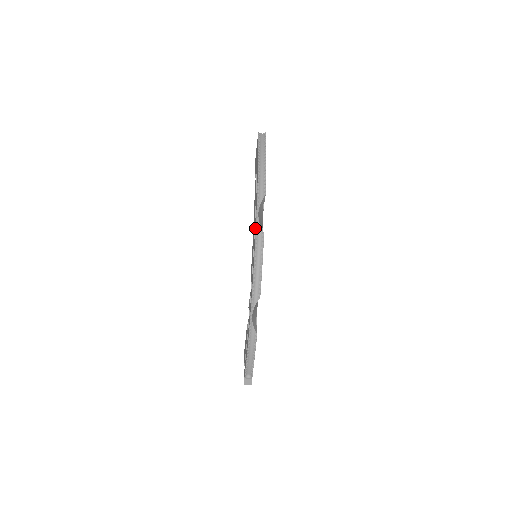
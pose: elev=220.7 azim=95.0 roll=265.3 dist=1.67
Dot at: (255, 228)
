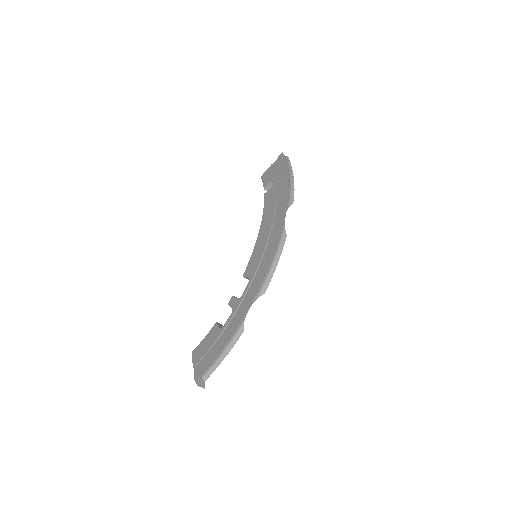
Dot at: (280, 227)
